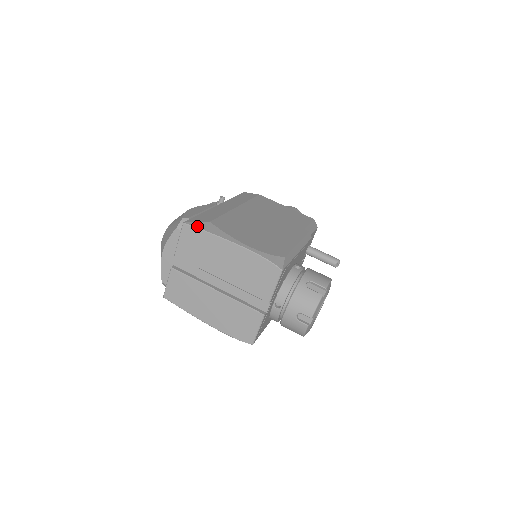
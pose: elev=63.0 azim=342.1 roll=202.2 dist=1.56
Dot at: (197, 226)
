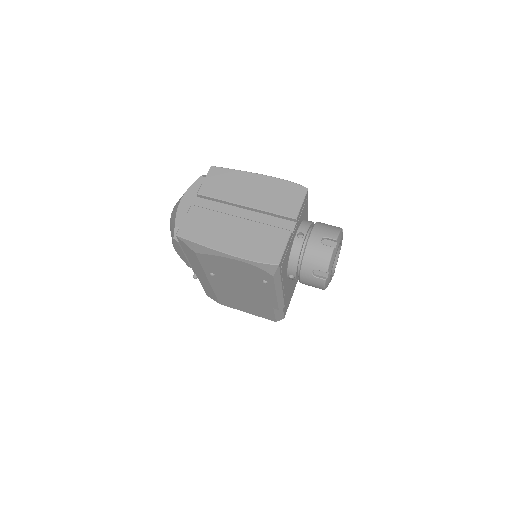
Dot at: (224, 168)
